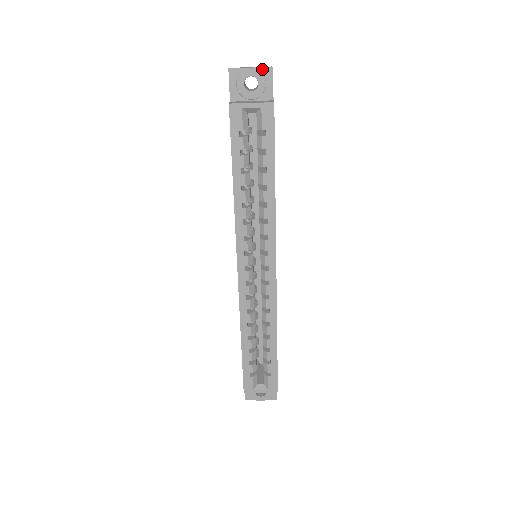
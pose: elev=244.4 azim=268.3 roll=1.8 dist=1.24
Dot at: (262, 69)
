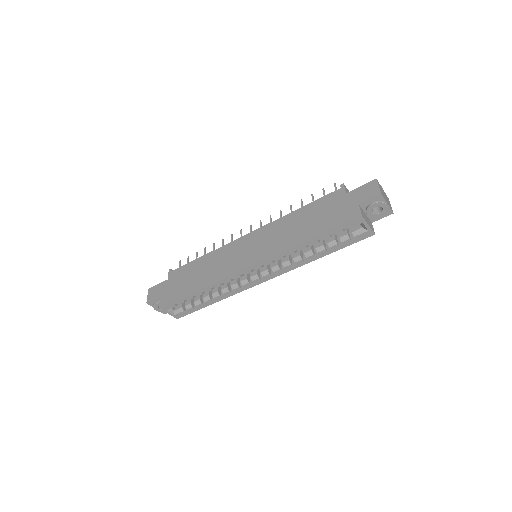
Dot at: (389, 209)
